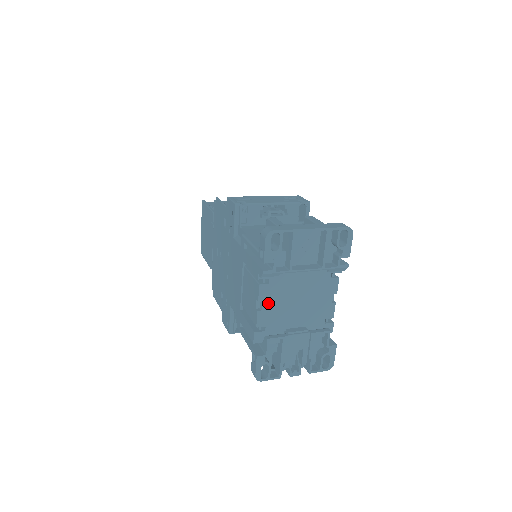
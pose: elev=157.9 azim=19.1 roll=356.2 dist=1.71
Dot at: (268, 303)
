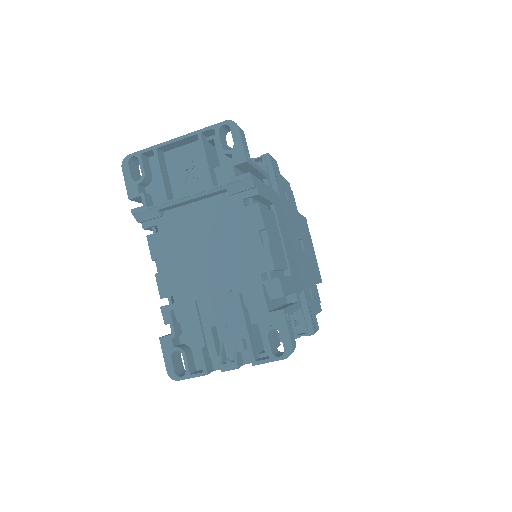
Dot at: (166, 260)
